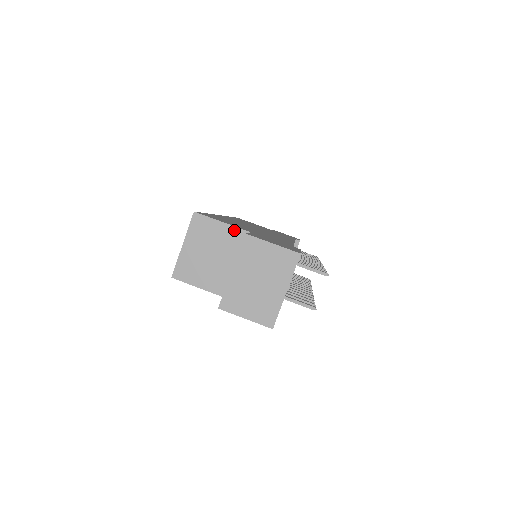
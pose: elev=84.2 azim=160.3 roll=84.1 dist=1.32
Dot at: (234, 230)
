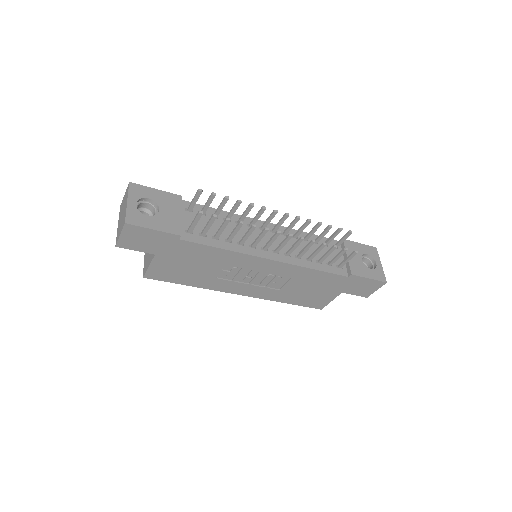
Dot at: occluded
